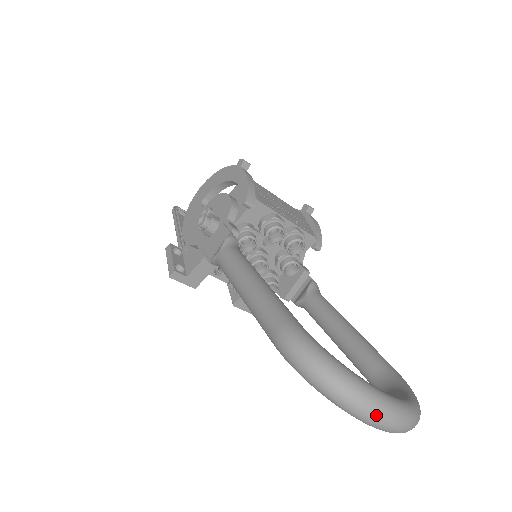
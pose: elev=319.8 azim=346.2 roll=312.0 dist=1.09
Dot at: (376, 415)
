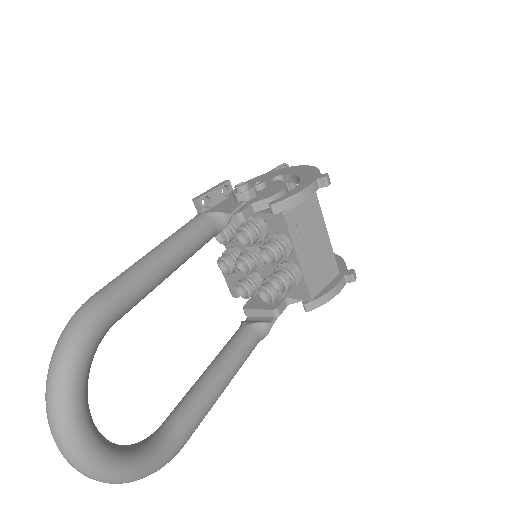
Dot at: (52, 427)
